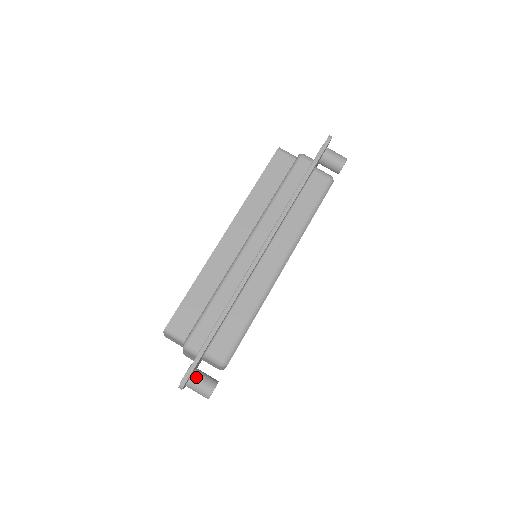
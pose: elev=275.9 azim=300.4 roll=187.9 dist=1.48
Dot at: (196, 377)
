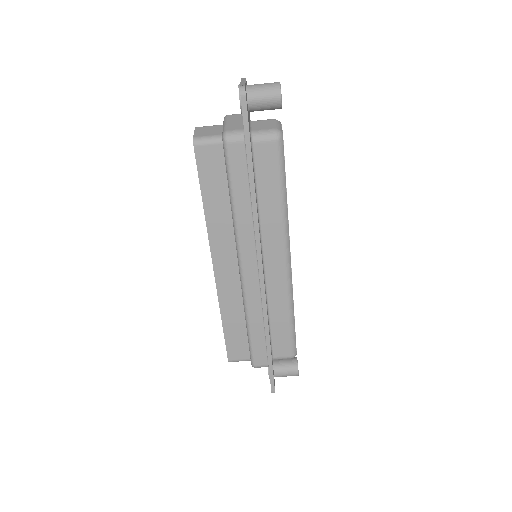
Dot at: (278, 372)
